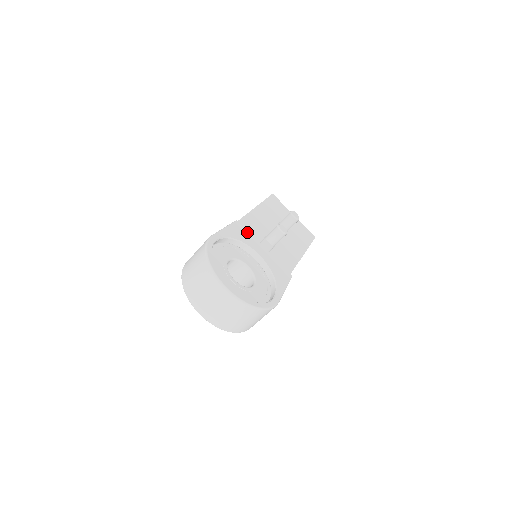
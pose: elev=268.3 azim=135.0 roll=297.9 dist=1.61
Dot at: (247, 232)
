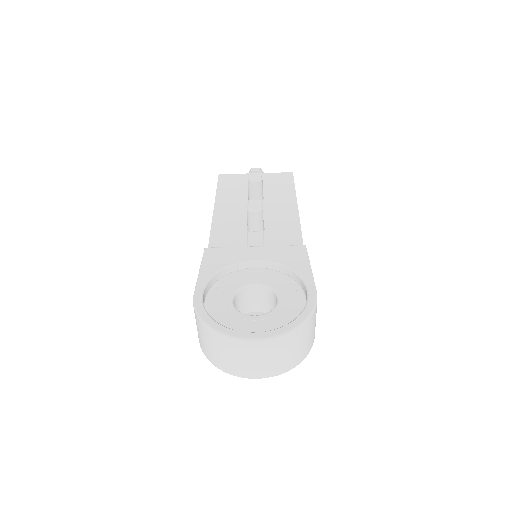
Dot at: (225, 249)
